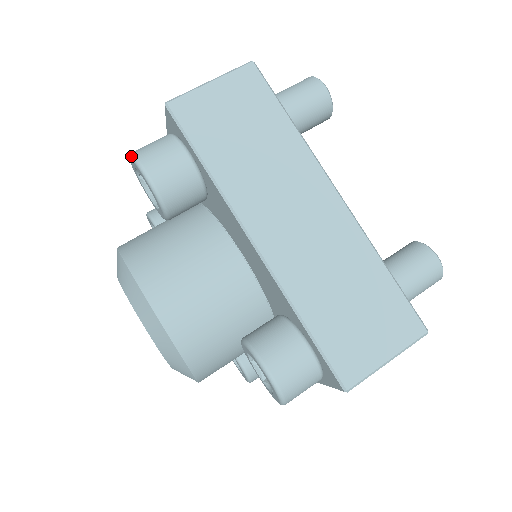
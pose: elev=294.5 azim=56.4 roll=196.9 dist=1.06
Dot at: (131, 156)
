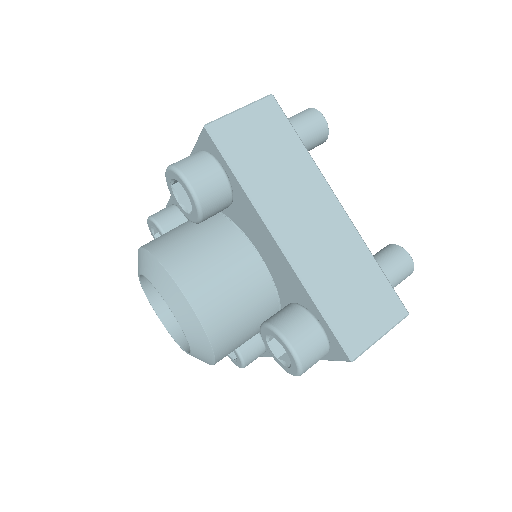
Dot at: (172, 168)
